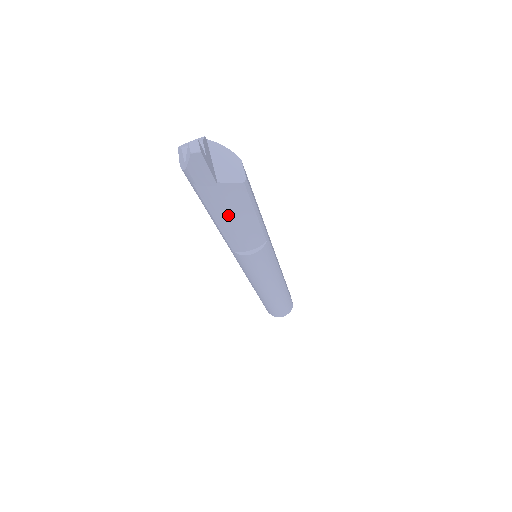
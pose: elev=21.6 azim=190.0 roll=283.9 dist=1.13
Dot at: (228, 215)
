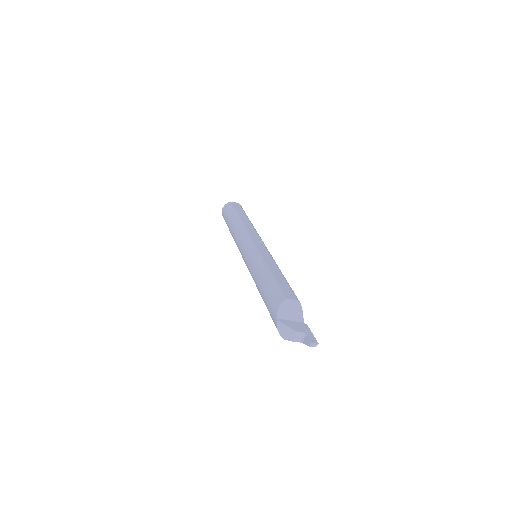
Dot at: occluded
